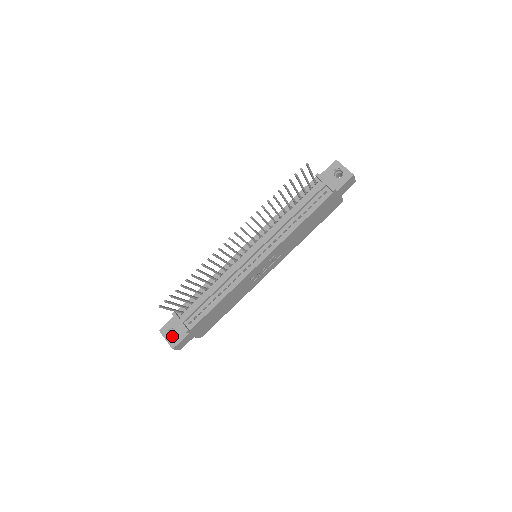
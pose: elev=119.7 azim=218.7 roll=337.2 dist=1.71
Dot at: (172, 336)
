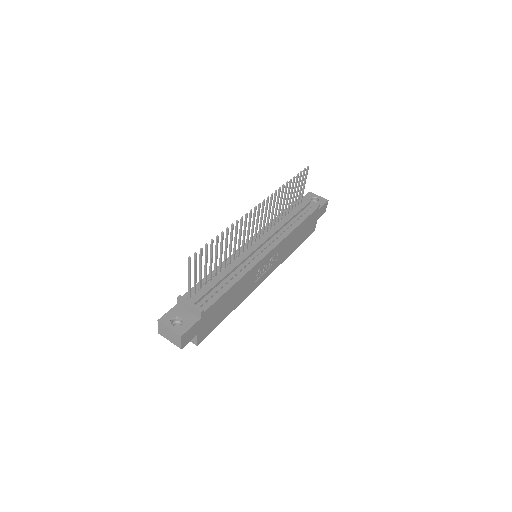
Dot at: occluded
